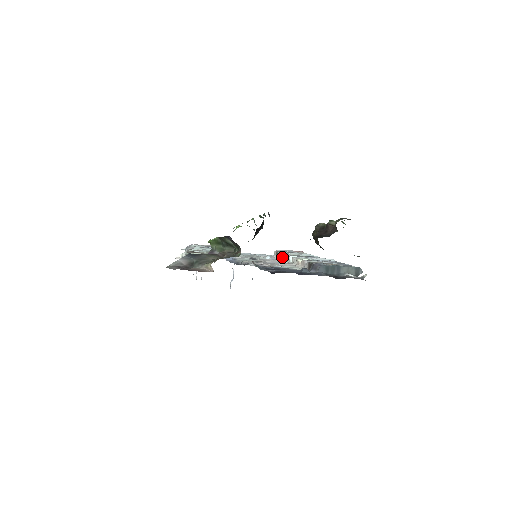
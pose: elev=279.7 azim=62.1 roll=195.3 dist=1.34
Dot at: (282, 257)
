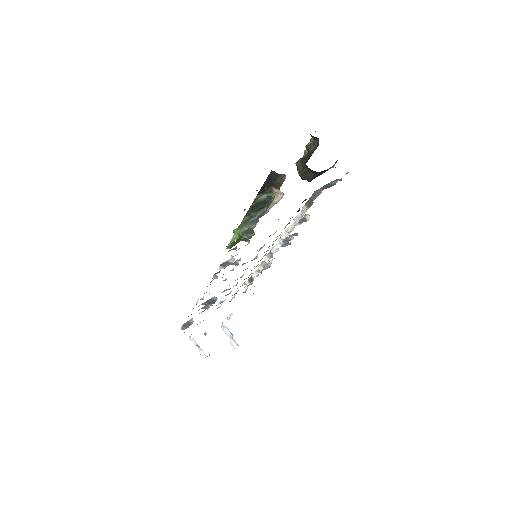
Dot at: (262, 266)
